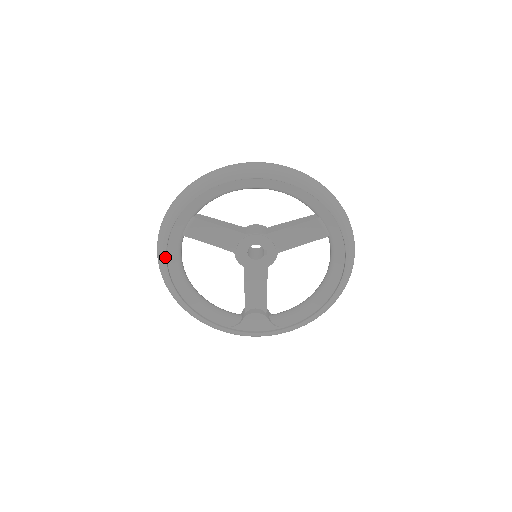
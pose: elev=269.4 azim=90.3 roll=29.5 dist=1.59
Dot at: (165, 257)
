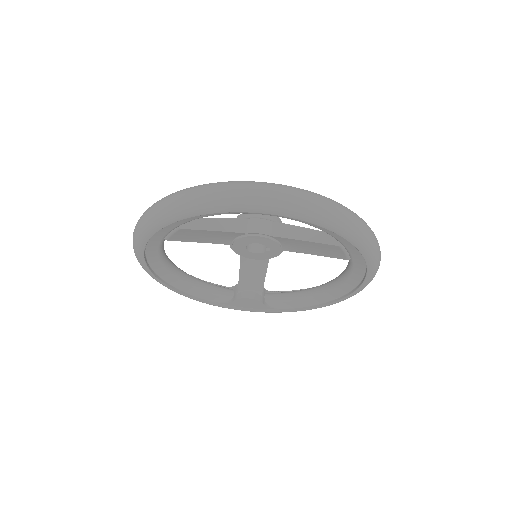
Dot at: (143, 257)
